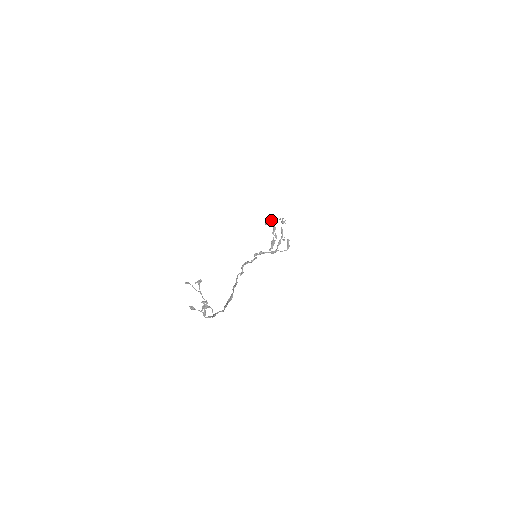
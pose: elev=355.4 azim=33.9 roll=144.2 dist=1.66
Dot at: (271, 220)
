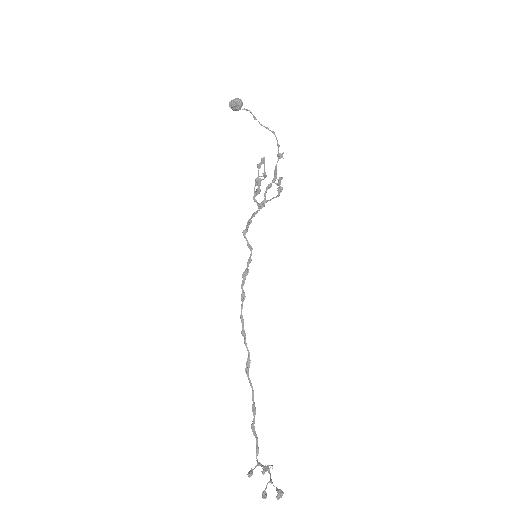
Dot at: (242, 104)
